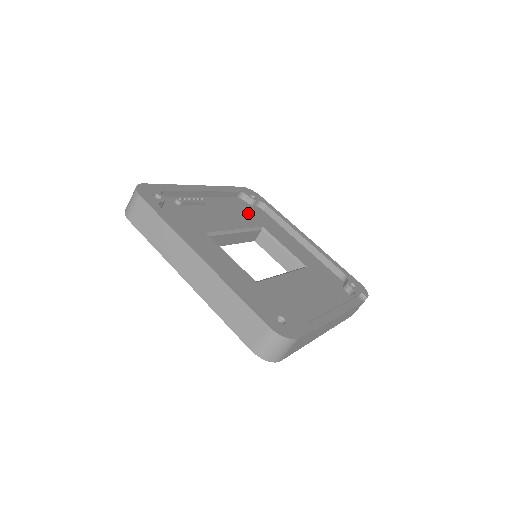
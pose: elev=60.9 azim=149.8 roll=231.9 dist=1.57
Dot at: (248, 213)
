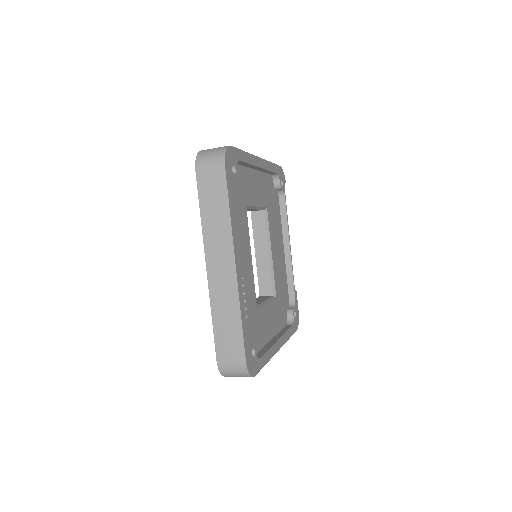
Dot at: (237, 205)
